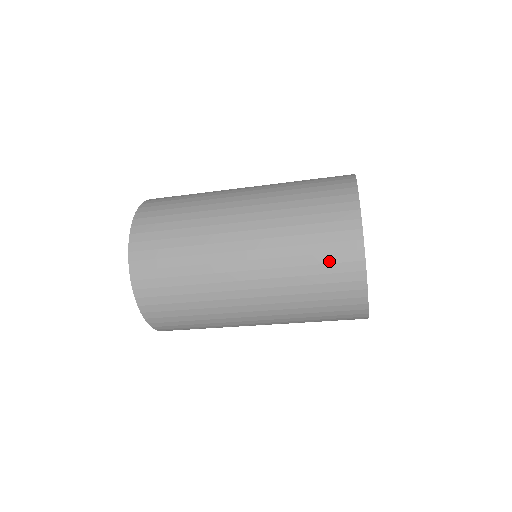
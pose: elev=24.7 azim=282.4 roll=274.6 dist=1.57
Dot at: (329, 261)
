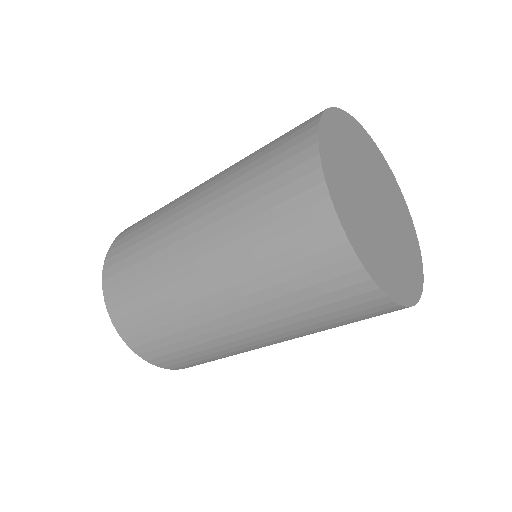
Dot at: (278, 186)
